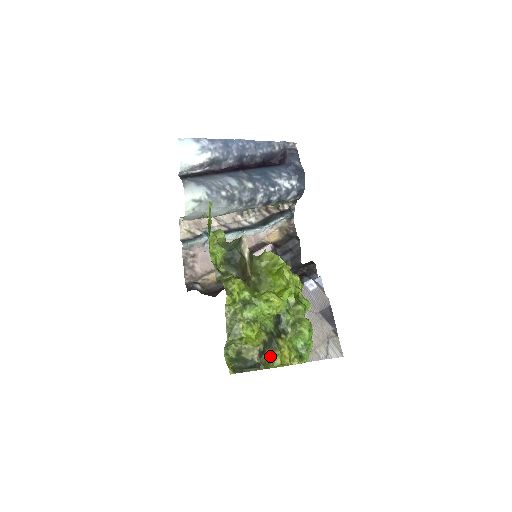
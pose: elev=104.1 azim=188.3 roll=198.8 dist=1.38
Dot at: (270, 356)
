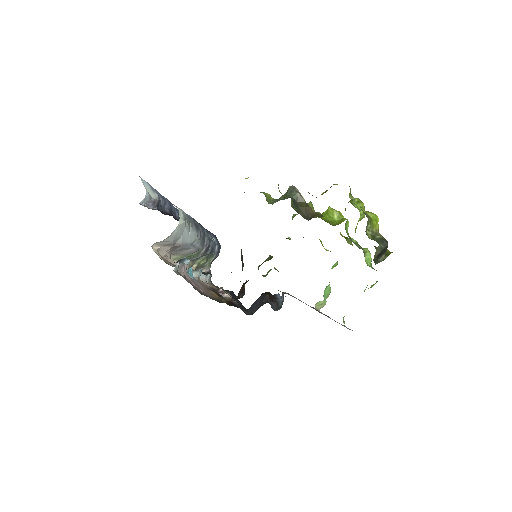
Dot at: occluded
